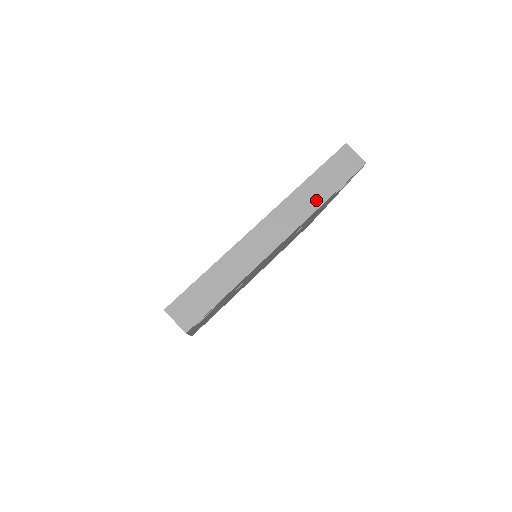
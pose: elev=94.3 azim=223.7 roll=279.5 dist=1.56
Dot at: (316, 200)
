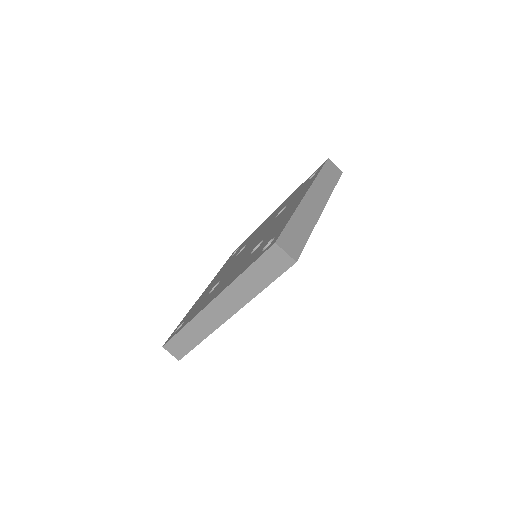
Dot at: (252, 291)
